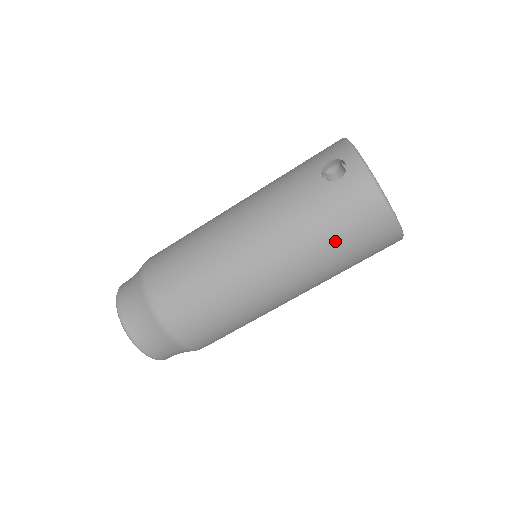
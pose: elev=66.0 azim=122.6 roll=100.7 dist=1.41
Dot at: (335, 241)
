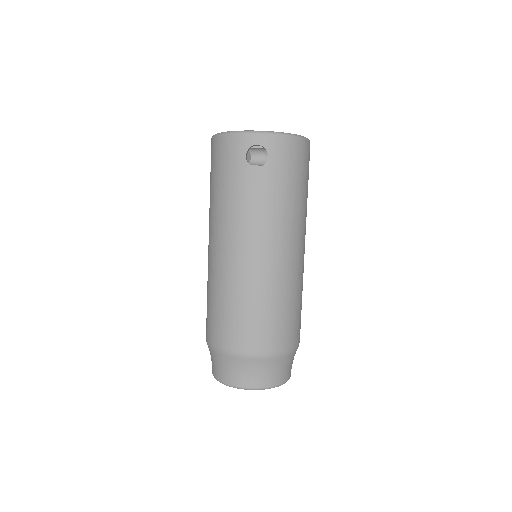
Dot at: (301, 188)
